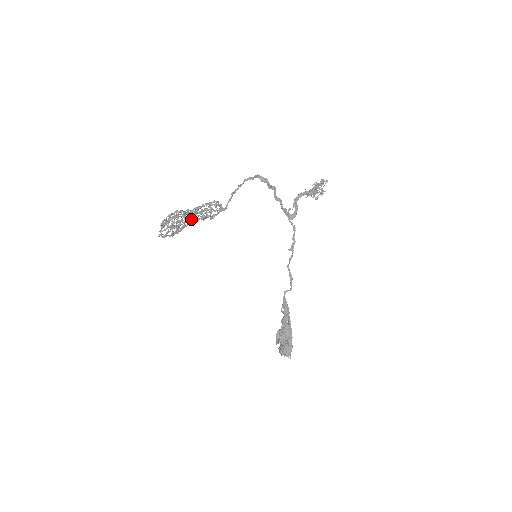
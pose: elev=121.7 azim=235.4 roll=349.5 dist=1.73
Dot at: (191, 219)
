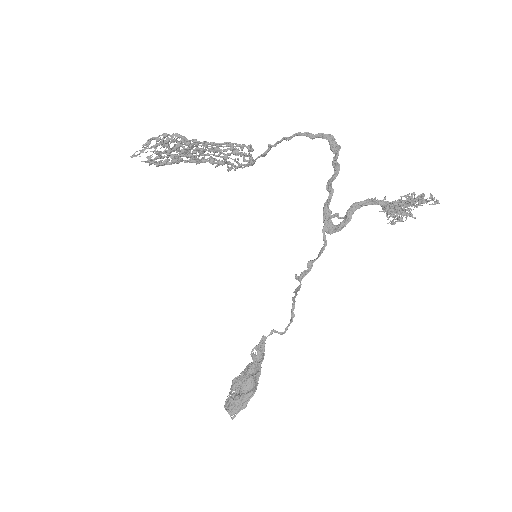
Dot at: (188, 154)
